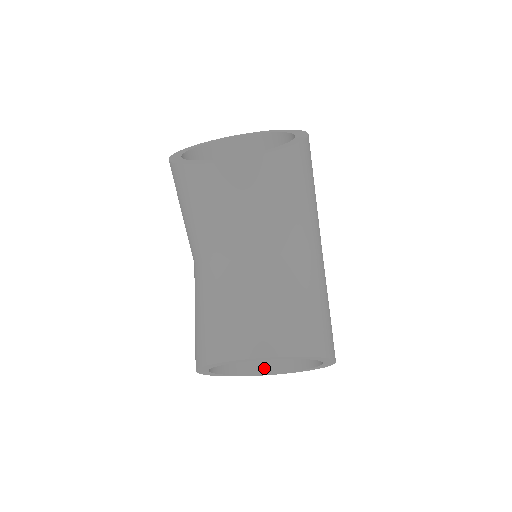
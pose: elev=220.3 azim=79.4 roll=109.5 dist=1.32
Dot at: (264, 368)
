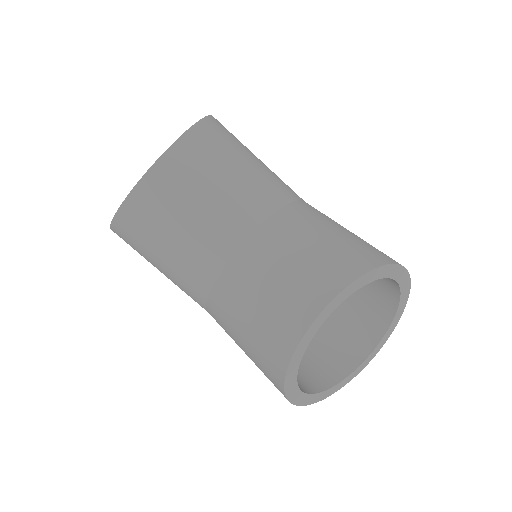
Dot at: (356, 359)
